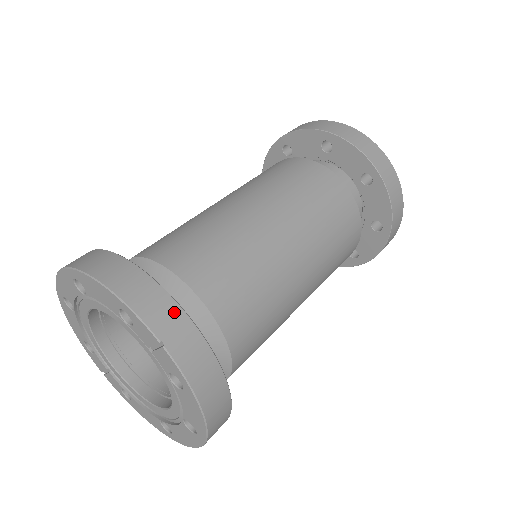
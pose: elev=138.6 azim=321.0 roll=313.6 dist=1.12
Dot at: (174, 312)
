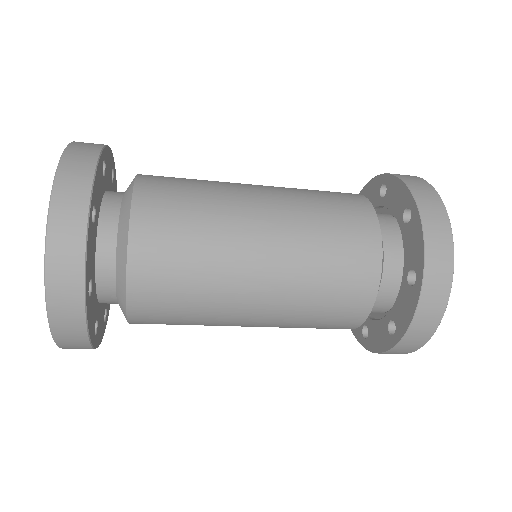
Dot at: occluded
